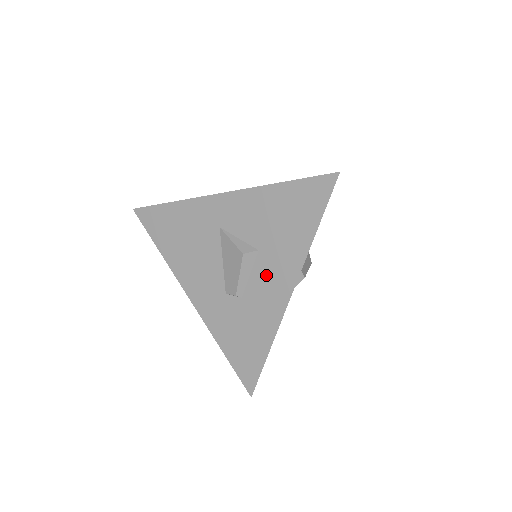
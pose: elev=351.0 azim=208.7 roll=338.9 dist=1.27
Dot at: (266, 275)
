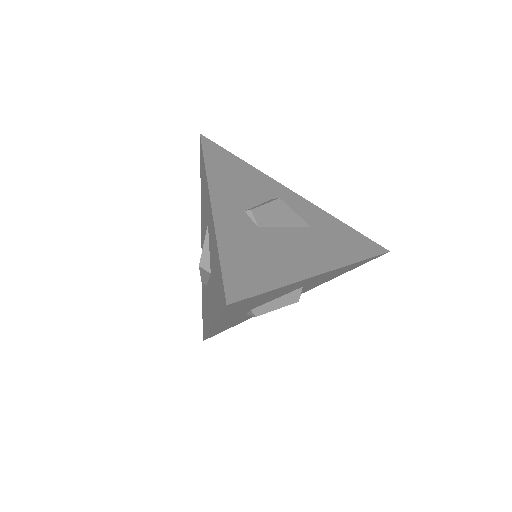
Dot at: (210, 295)
